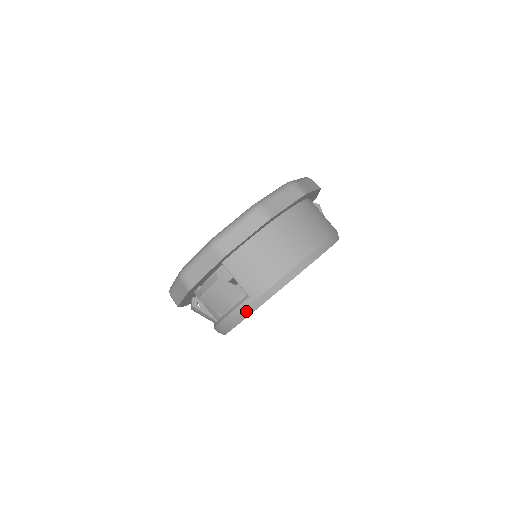
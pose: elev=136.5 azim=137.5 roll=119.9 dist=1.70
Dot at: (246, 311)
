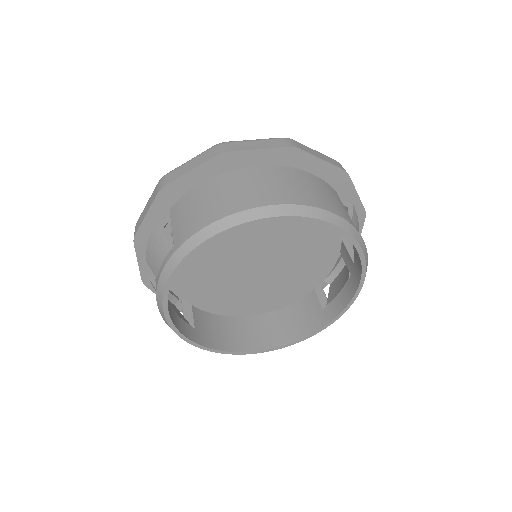
Dot at: (167, 267)
